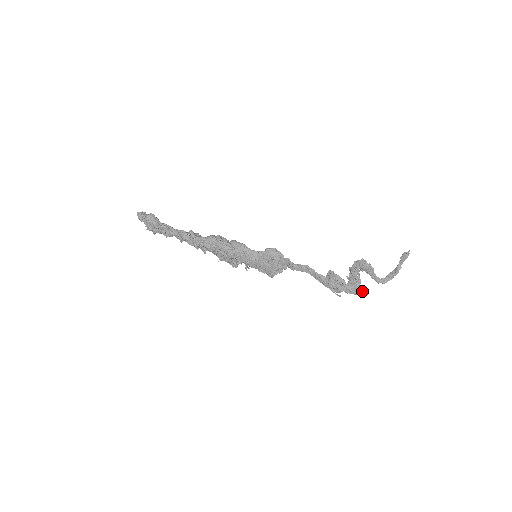
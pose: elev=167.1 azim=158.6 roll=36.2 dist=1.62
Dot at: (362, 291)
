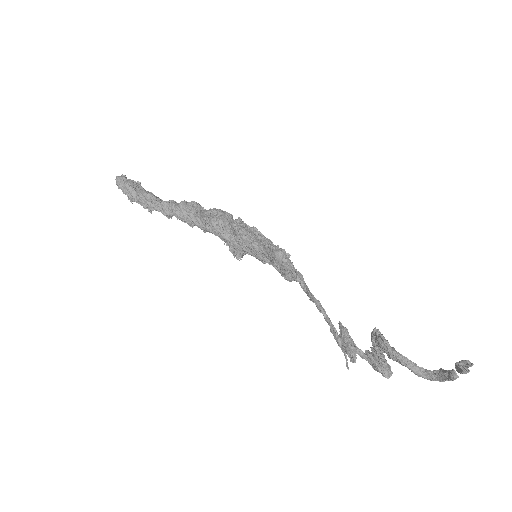
Dot at: (389, 373)
